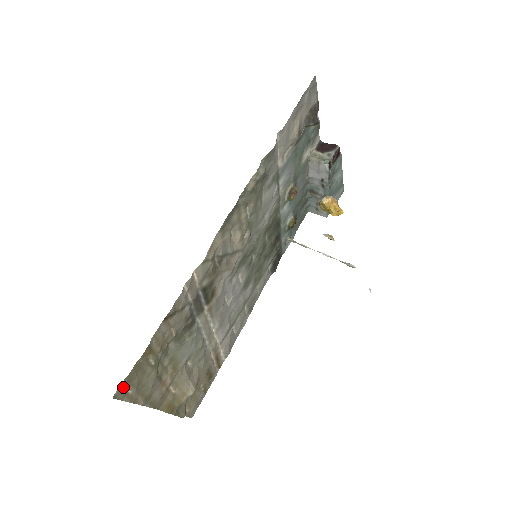
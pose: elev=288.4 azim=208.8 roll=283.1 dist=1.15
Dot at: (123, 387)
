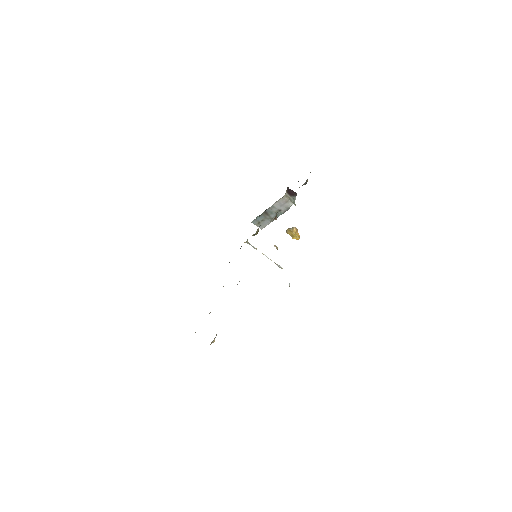
Dot at: occluded
